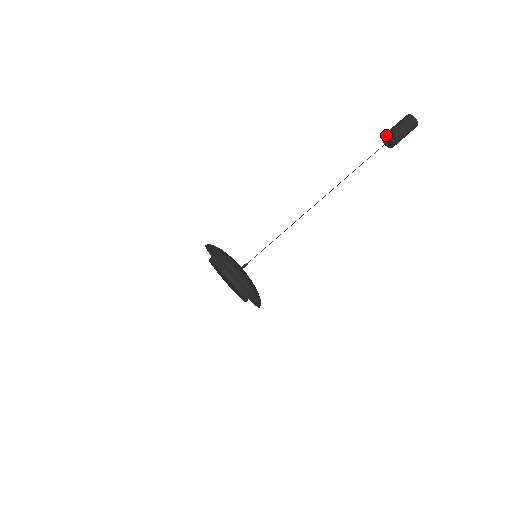
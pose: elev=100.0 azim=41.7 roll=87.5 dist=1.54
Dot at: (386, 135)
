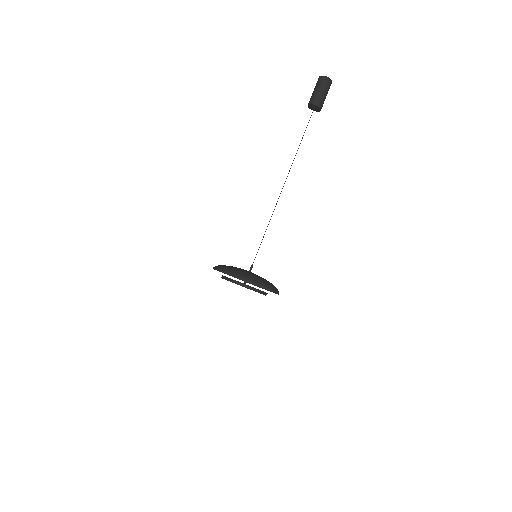
Dot at: (312, 104)
